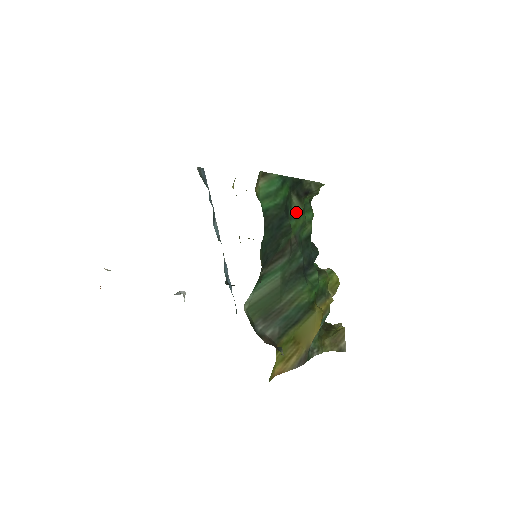
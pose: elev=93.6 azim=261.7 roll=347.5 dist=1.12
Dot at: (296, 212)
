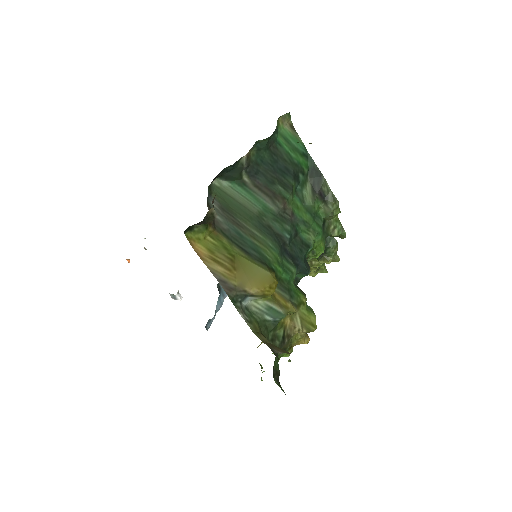
Dot at: (305, 200)
